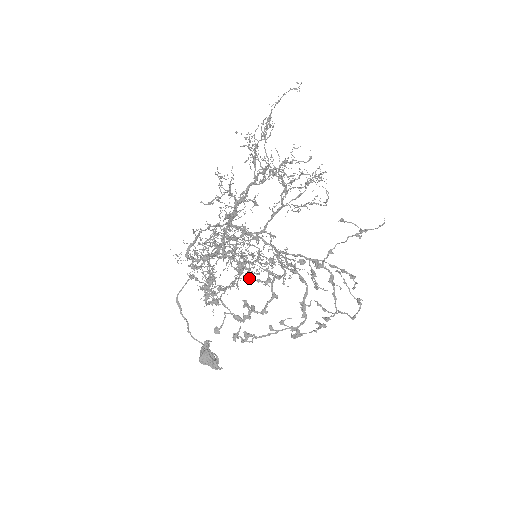
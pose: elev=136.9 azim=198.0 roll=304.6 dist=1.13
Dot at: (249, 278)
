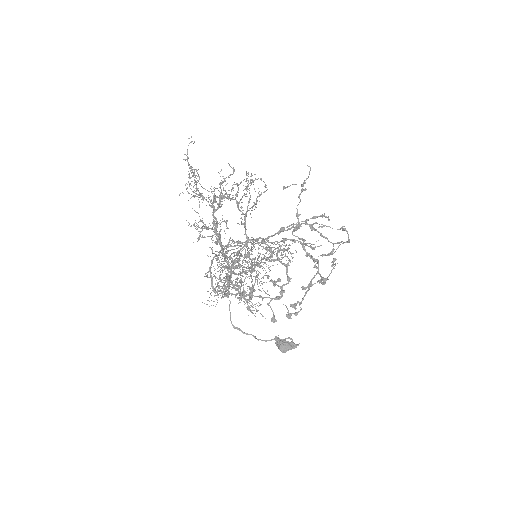
Dot at: occluded
